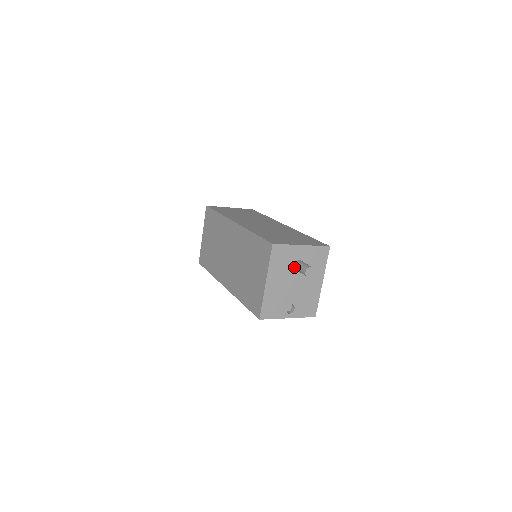
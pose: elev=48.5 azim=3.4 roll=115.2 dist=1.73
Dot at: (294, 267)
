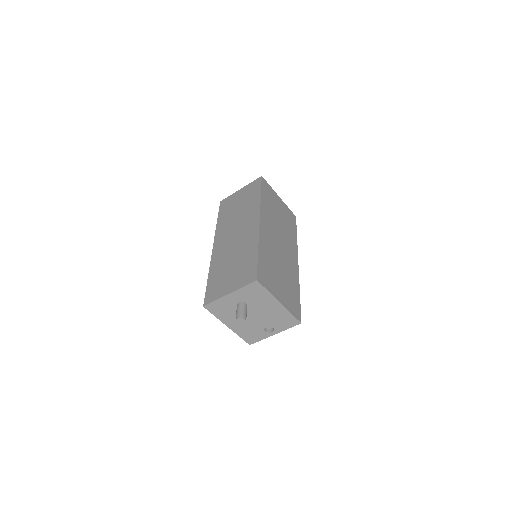
Dot at: occluded
